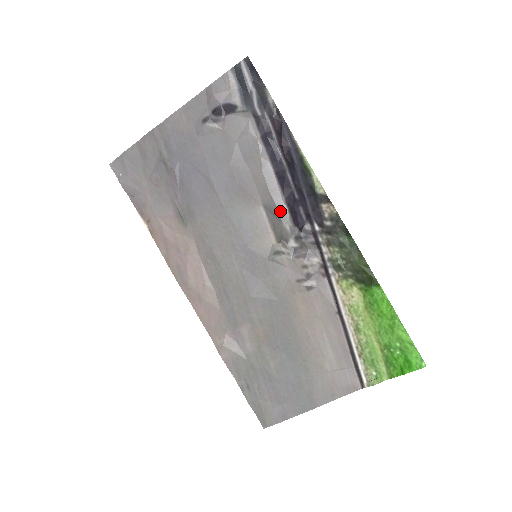
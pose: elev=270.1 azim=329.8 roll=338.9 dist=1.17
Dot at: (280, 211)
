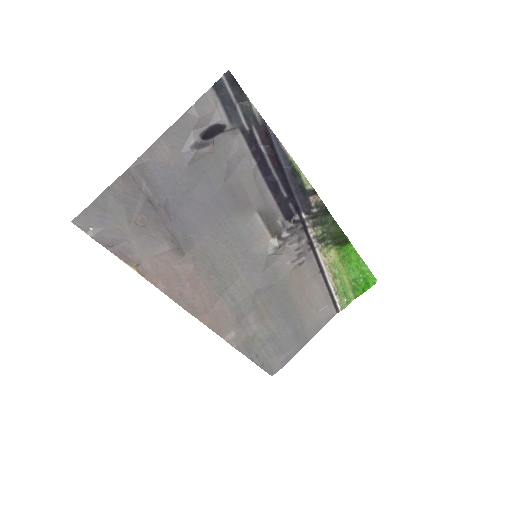
Dot at: (273, 212)
